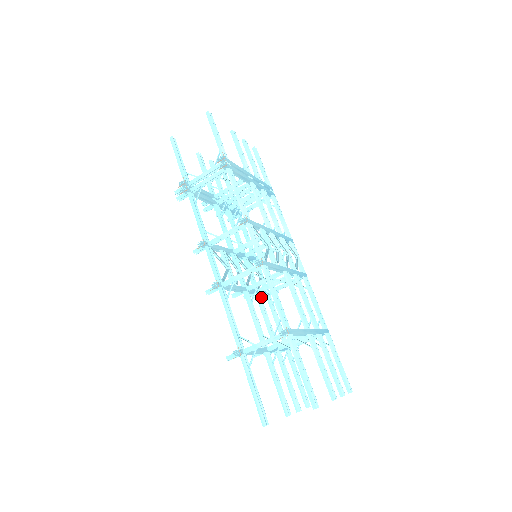
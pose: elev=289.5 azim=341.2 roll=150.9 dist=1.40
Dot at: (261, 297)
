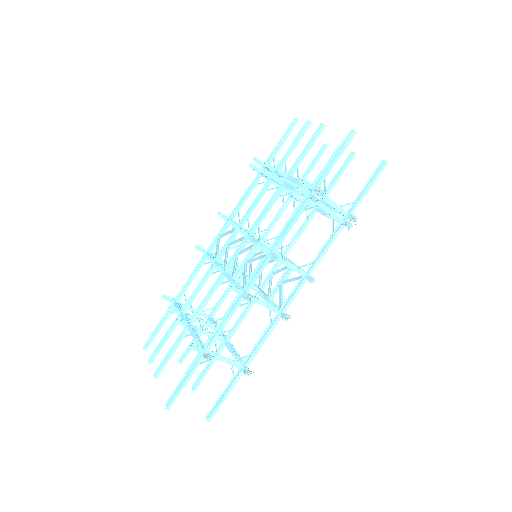
Dot at: occluded
